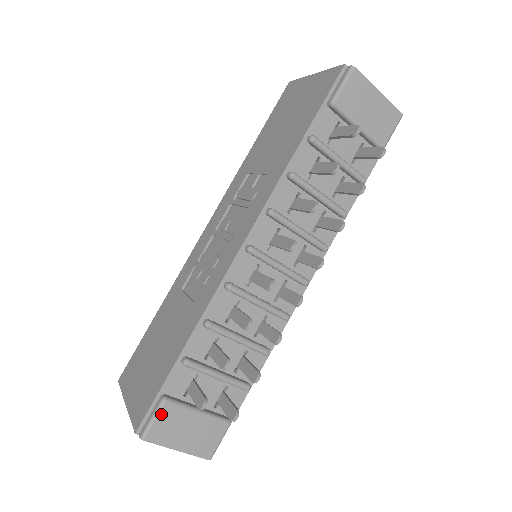
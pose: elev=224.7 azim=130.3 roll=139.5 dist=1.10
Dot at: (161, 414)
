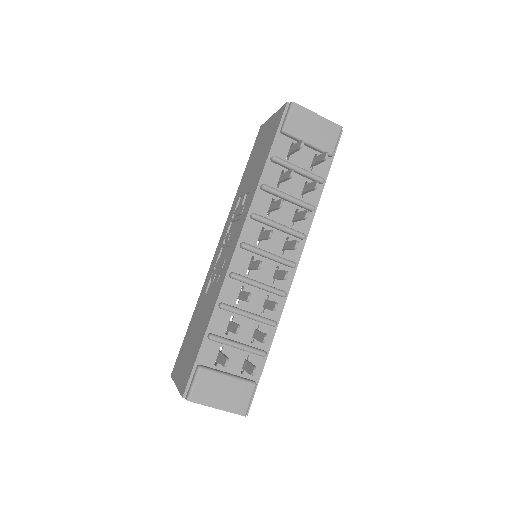
Dot at: (199, 379)
